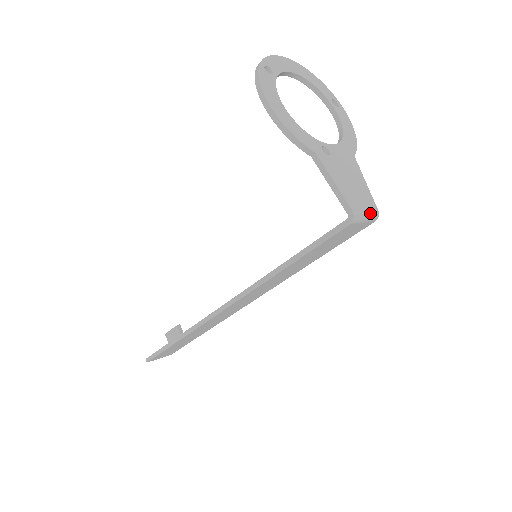
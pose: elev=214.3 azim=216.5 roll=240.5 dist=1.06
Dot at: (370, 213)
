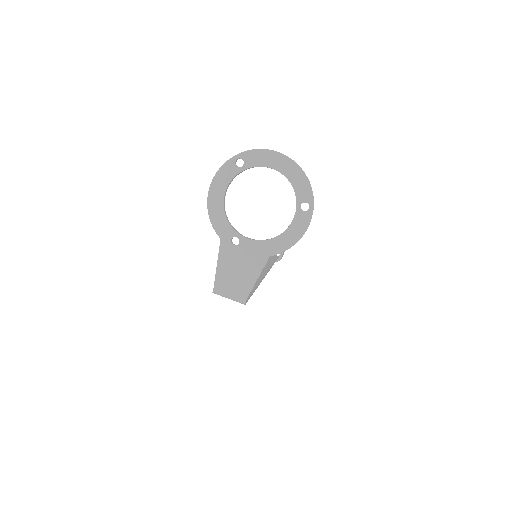
Dot at: (234, 298)
